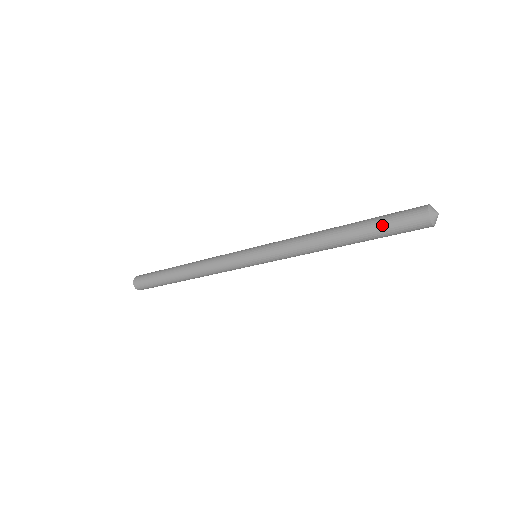
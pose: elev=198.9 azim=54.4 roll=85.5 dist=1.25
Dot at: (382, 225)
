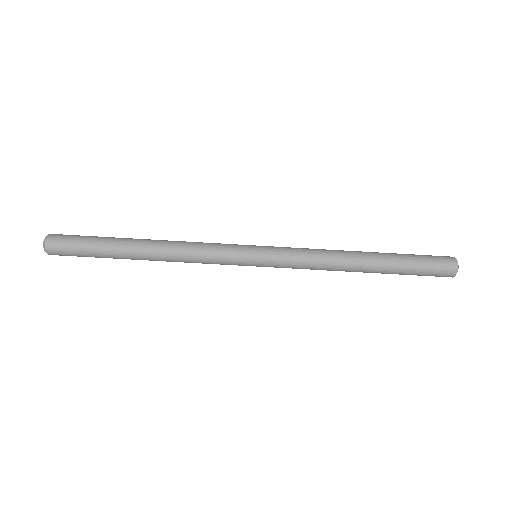
Dot at: (414, 265)
